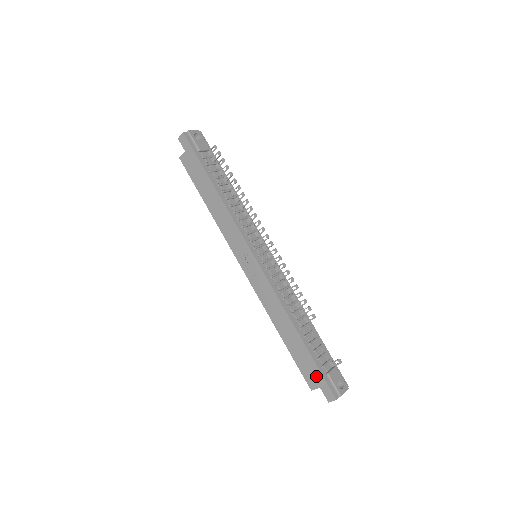
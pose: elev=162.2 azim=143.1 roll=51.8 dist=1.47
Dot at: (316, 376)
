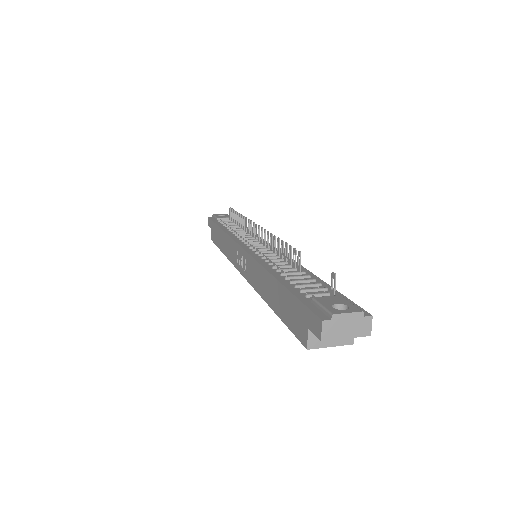
Dot at: (299, 314)
